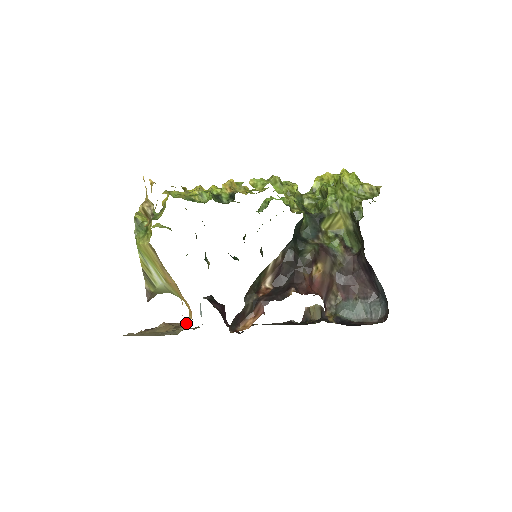
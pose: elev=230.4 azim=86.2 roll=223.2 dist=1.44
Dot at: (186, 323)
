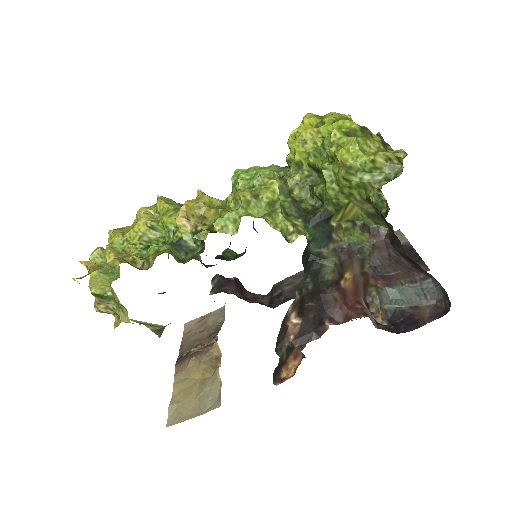
Dot at: (215, 349)
